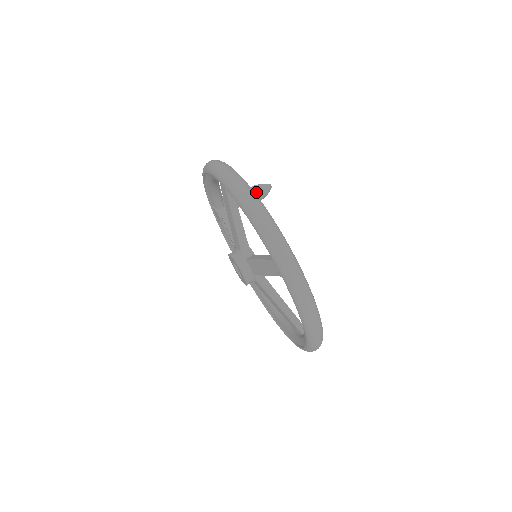
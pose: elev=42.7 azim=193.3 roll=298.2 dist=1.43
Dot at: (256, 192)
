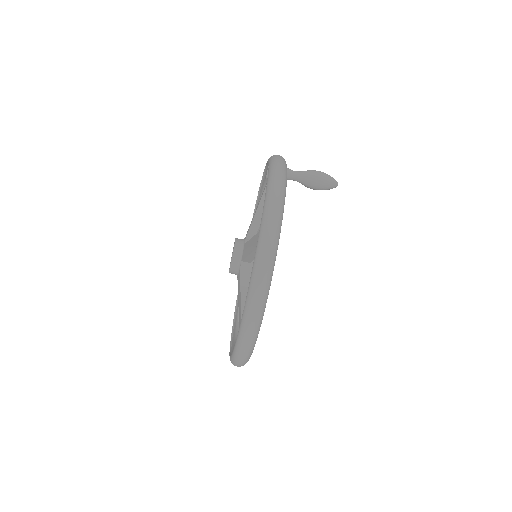
Dot at: (317, 186)
